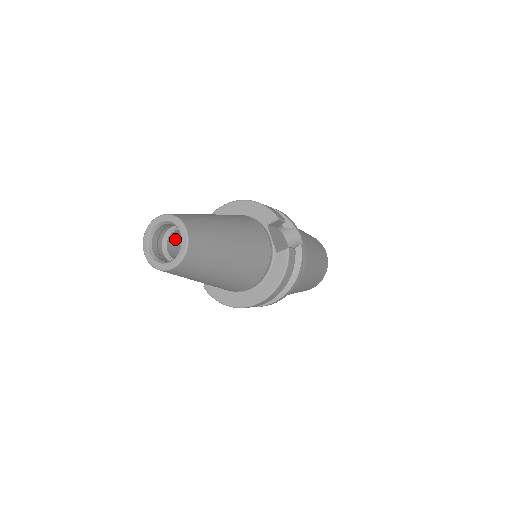
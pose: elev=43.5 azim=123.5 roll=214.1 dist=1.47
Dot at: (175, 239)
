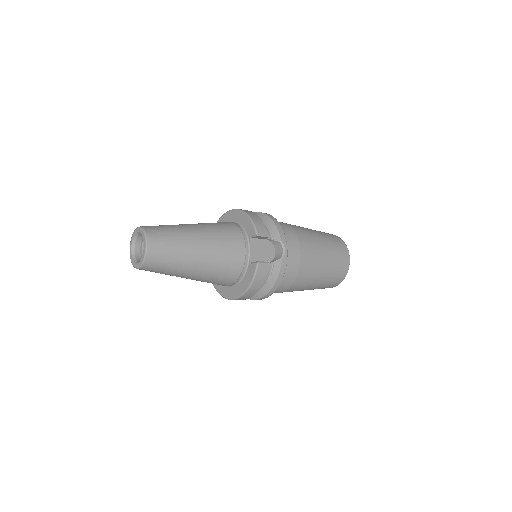
Dot at: occluded
